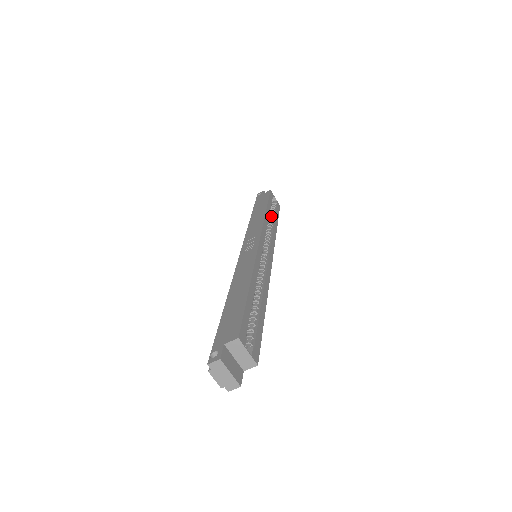
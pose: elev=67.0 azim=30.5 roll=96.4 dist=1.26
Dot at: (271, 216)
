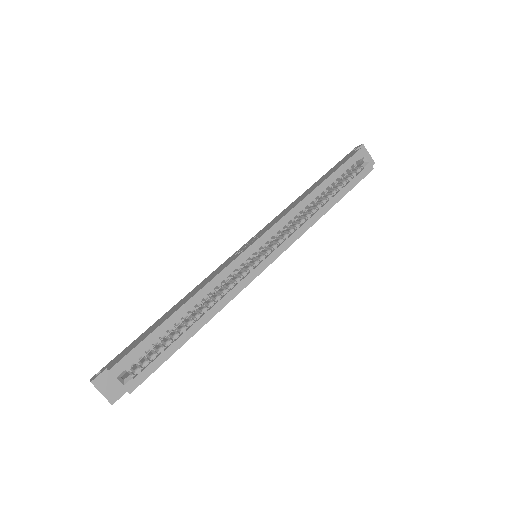
Dot at: (332, 192)
